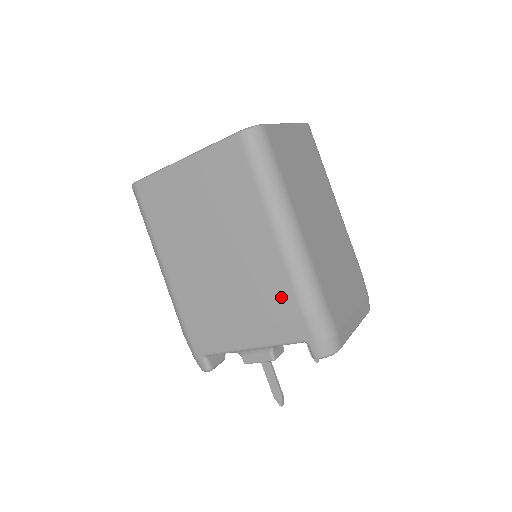
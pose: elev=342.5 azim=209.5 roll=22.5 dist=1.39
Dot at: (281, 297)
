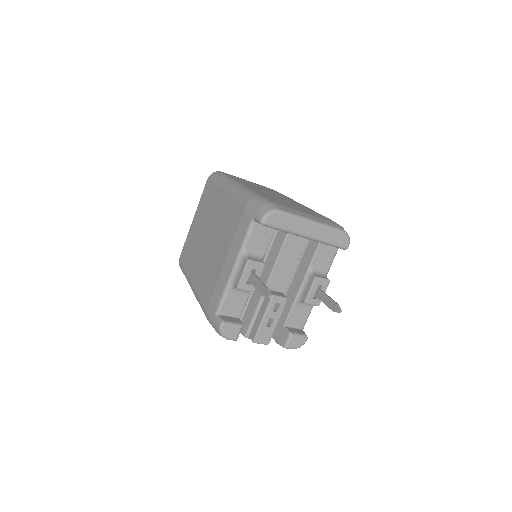
Dot at: (235, 213)
